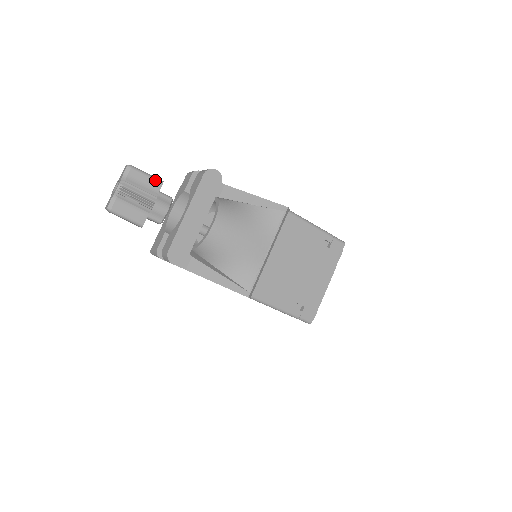
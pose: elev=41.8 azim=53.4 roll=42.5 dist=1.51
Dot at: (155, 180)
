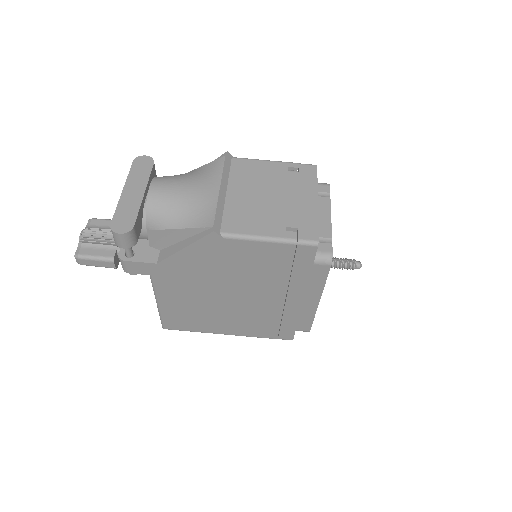
Dot at: occluded
